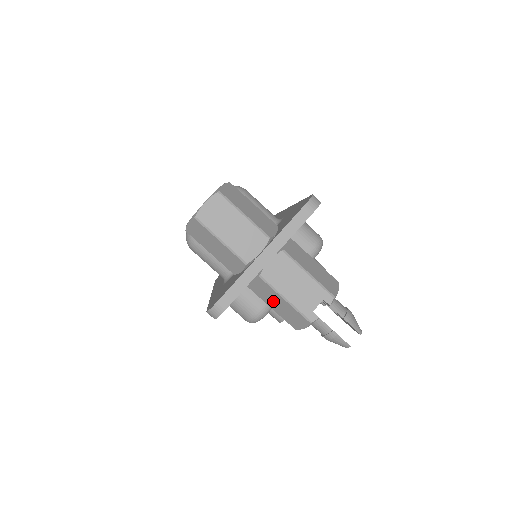
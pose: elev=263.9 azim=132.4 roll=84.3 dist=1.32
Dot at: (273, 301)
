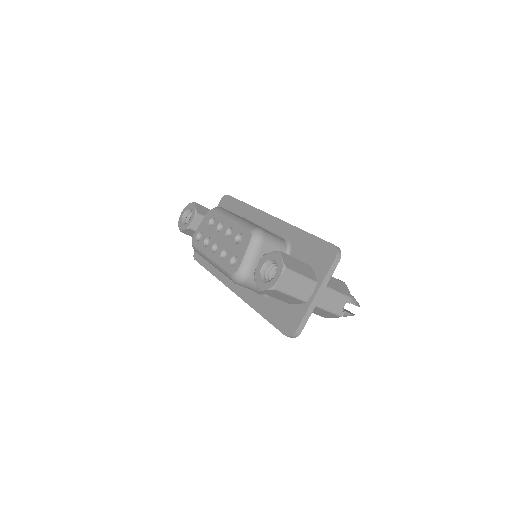
Dot at: (317, 311)
